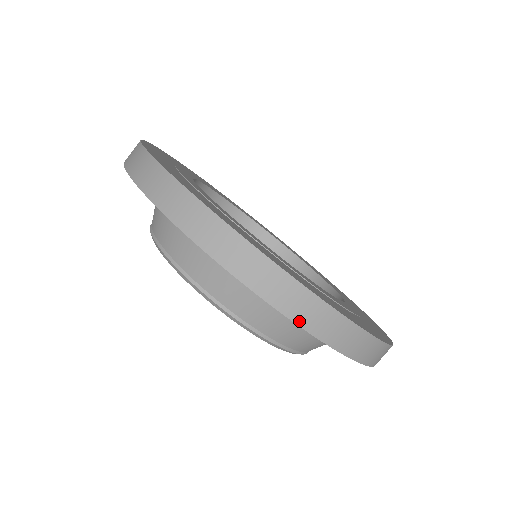
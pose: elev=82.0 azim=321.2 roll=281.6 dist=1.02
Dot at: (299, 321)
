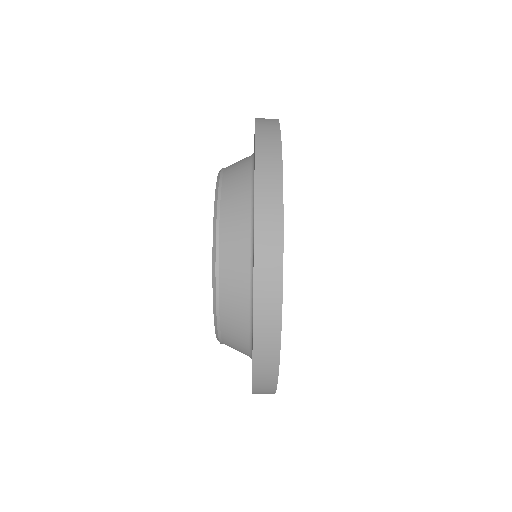
Dot at: occluded
